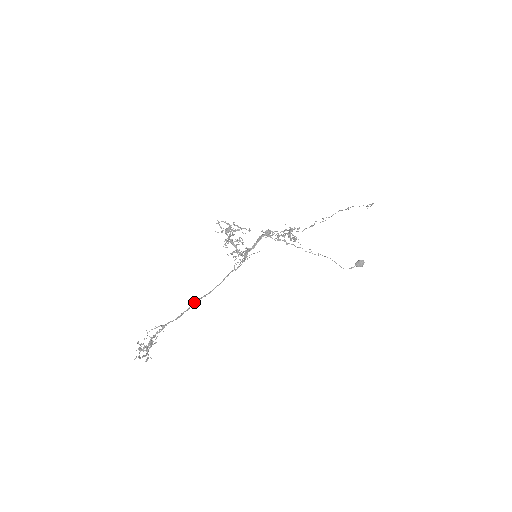
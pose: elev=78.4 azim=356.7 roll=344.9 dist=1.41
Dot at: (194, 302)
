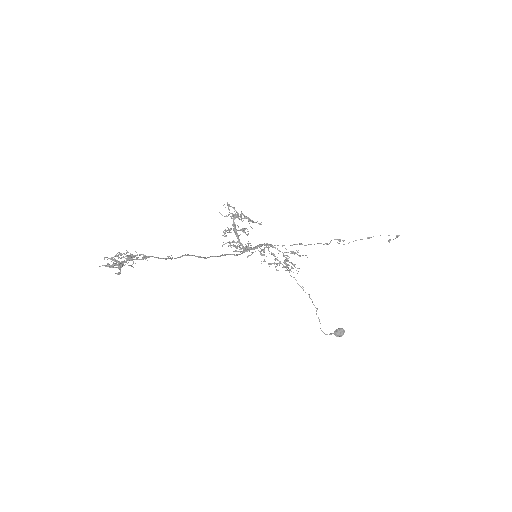
Dot at: (187, 254)
